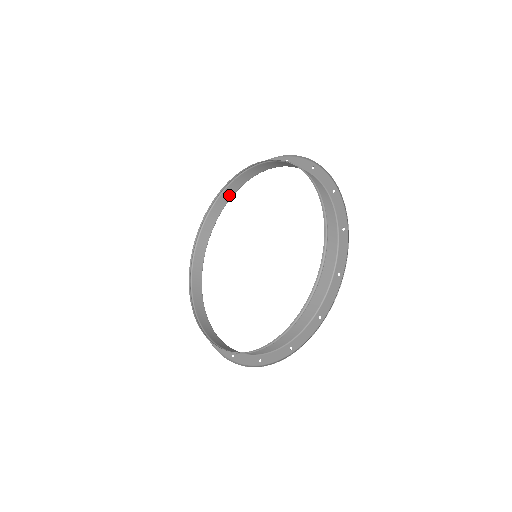
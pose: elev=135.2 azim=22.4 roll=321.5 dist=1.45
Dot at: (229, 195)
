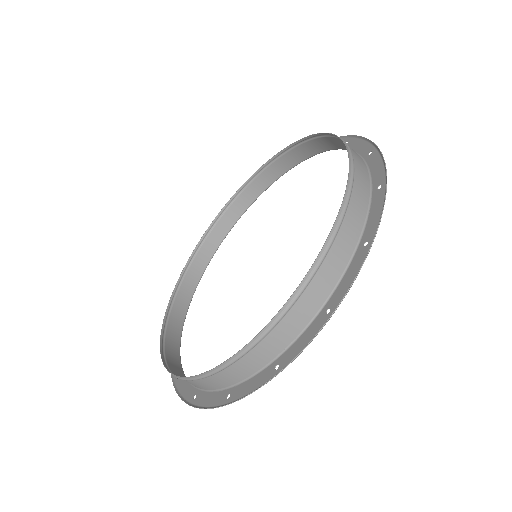
Dot at: (271, 178)
